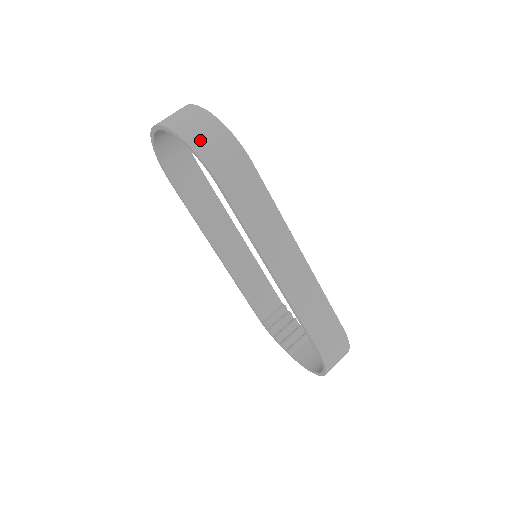
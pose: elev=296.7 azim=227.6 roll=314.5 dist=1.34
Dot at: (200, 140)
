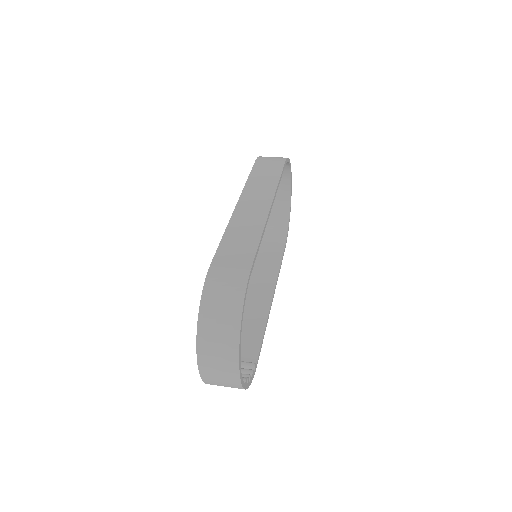
Dot at: occluded
